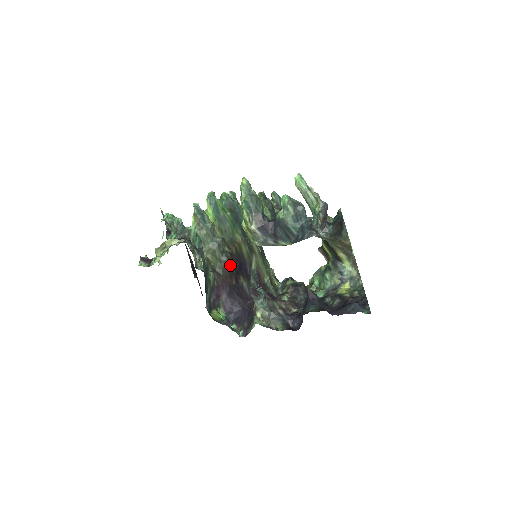
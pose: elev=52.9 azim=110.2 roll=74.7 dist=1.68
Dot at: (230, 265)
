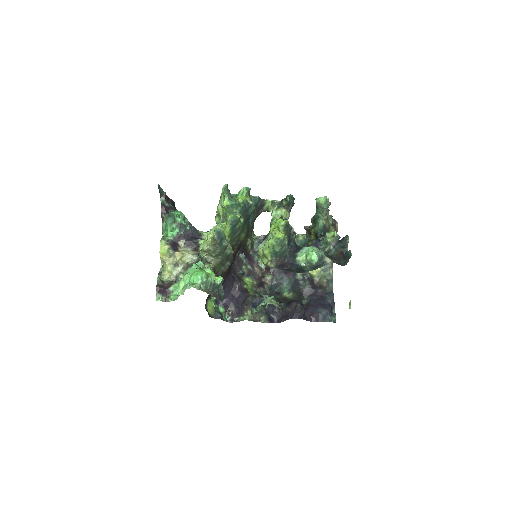
Dot at: (231, 264)
